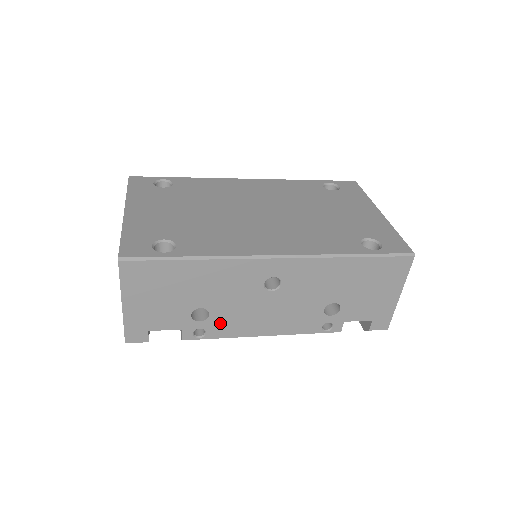
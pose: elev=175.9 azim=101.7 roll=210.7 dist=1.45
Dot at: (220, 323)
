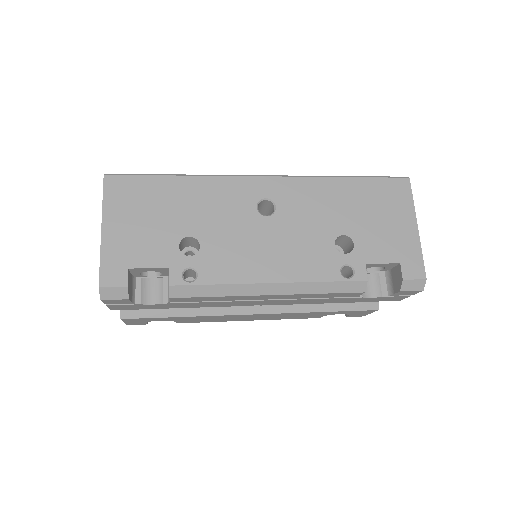
Dot at: (214, 260)
